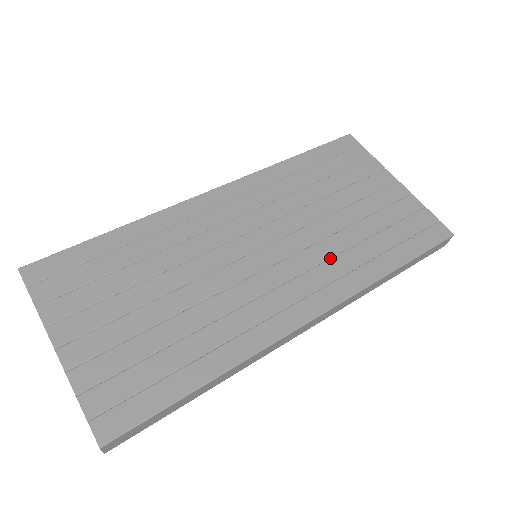
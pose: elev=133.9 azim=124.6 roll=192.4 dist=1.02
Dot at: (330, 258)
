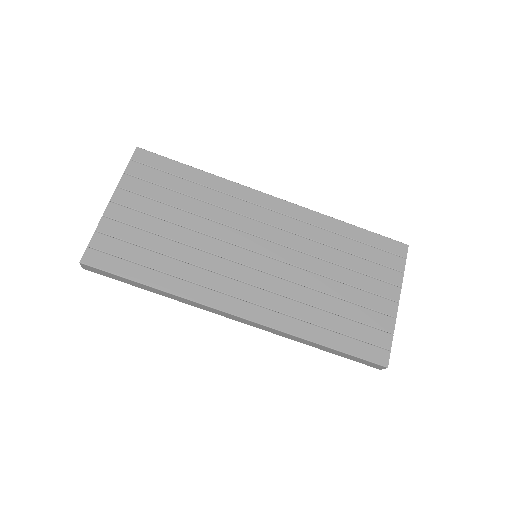
Dot at: (291, 299)
